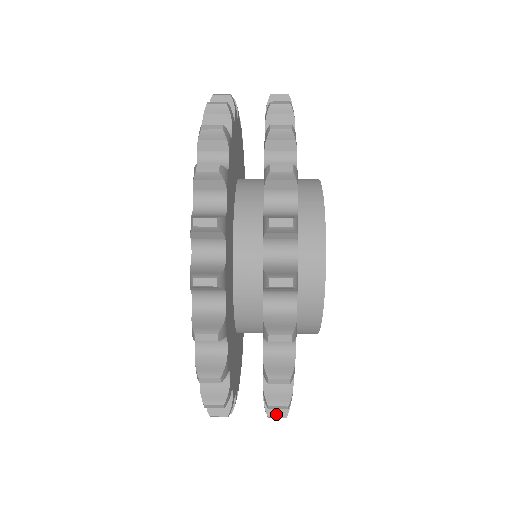
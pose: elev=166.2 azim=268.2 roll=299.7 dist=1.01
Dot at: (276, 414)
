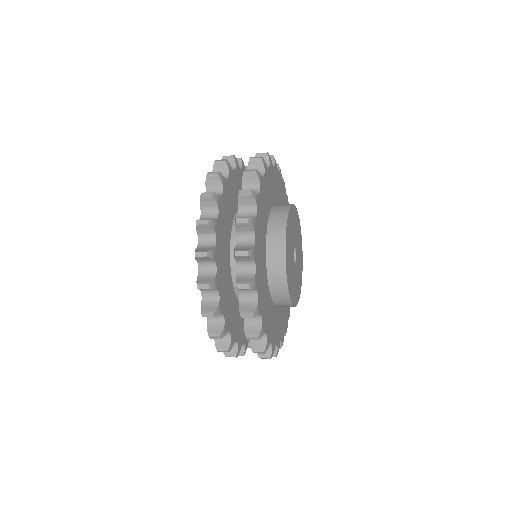
Dot at: (257, 350)
